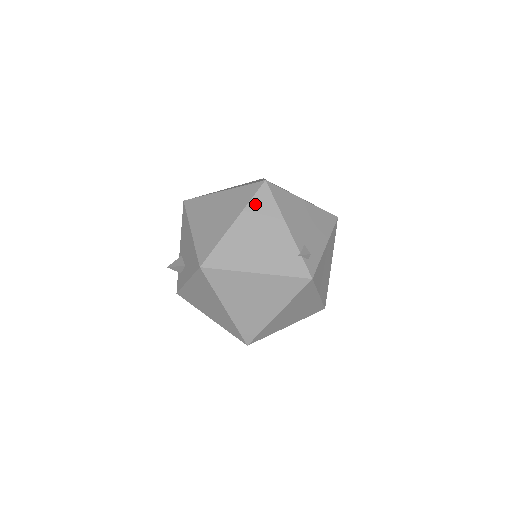
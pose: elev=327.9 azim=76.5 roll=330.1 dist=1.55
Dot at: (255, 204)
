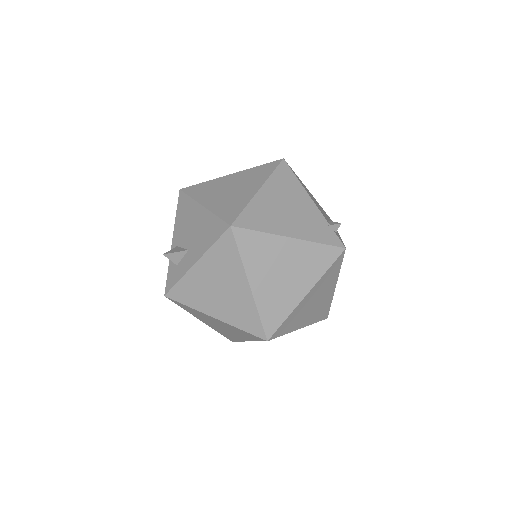
Dot at: (278, 176)
